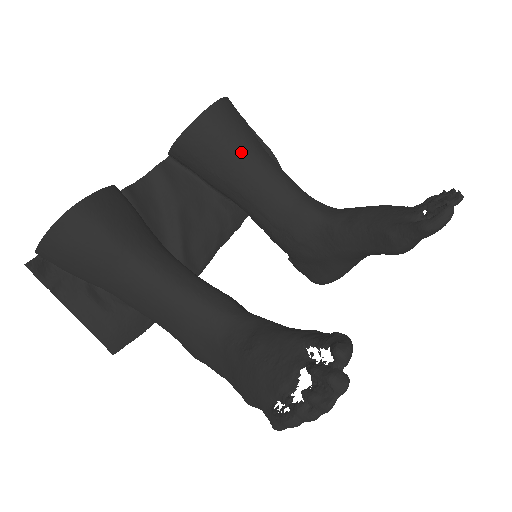
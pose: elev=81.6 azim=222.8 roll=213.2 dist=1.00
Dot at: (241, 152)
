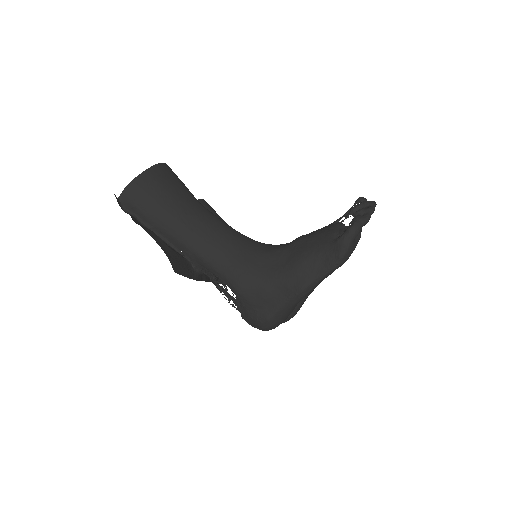
Dot at: occluded
